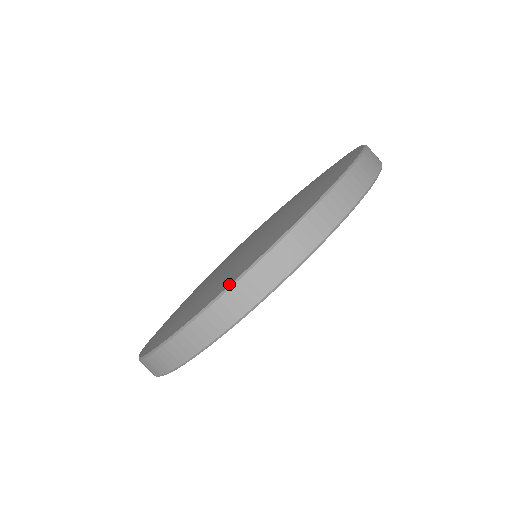
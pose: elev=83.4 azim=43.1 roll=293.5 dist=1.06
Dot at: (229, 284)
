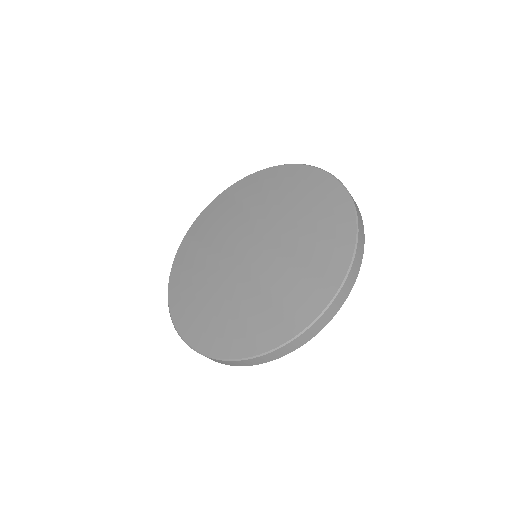
Dot at: (202, 352)
